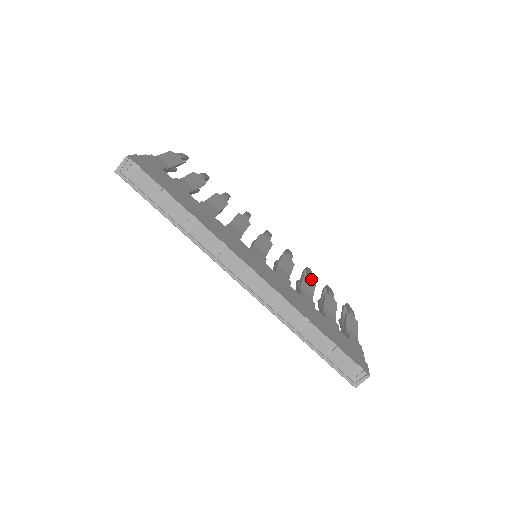
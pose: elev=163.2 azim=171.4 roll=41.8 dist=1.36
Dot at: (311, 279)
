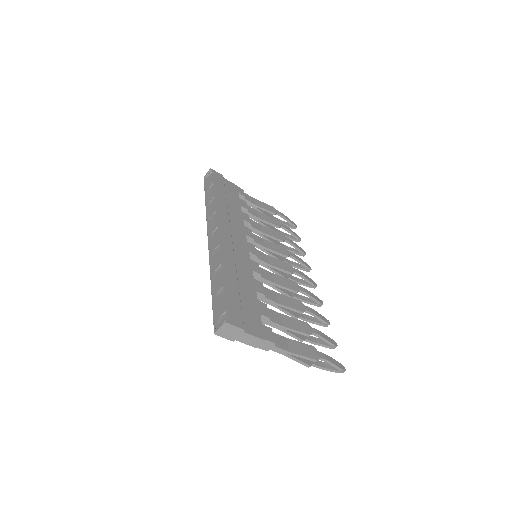
Dot at: (303, 307)
